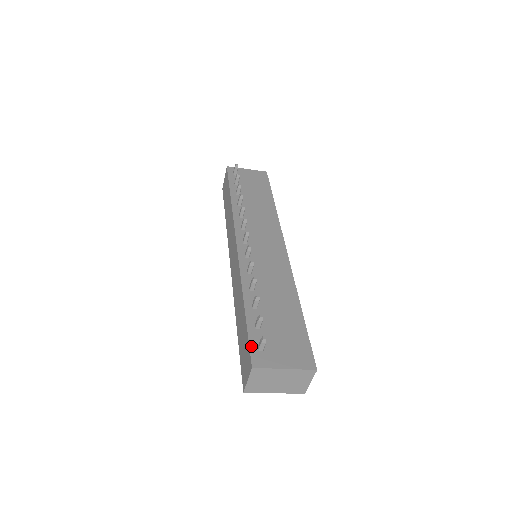
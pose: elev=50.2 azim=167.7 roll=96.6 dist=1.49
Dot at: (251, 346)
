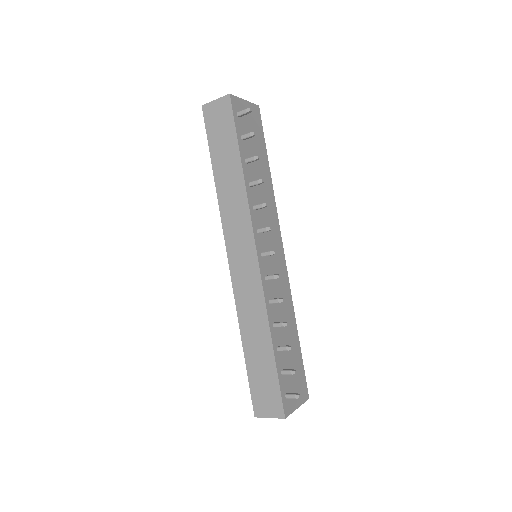
Dot at: (282, 396)
